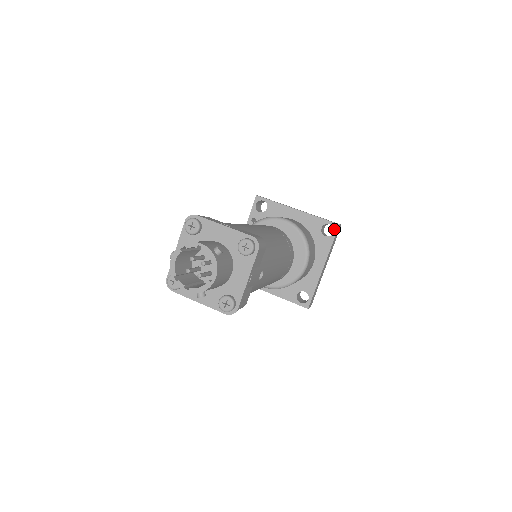
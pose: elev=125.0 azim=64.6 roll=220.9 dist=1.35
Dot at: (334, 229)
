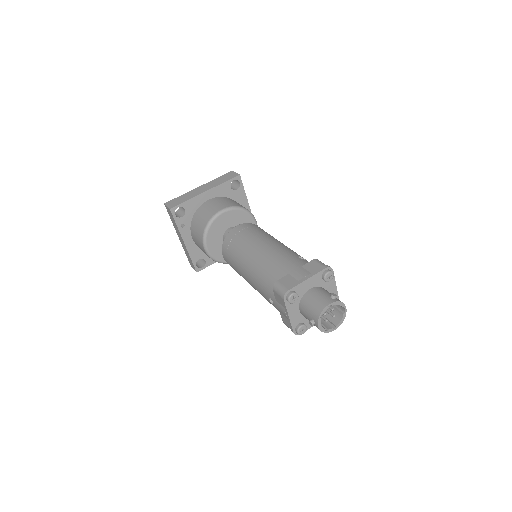
Dot at: (239, 181)
